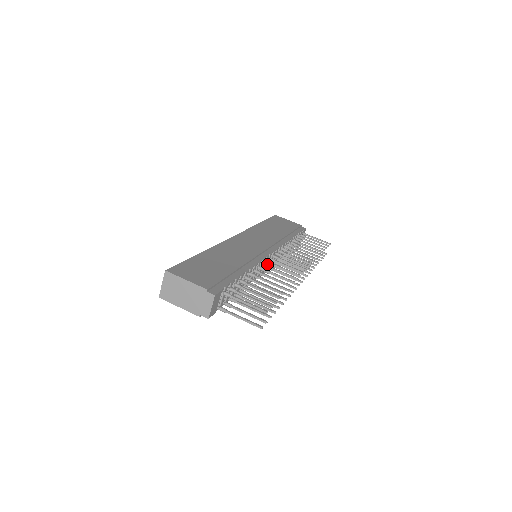
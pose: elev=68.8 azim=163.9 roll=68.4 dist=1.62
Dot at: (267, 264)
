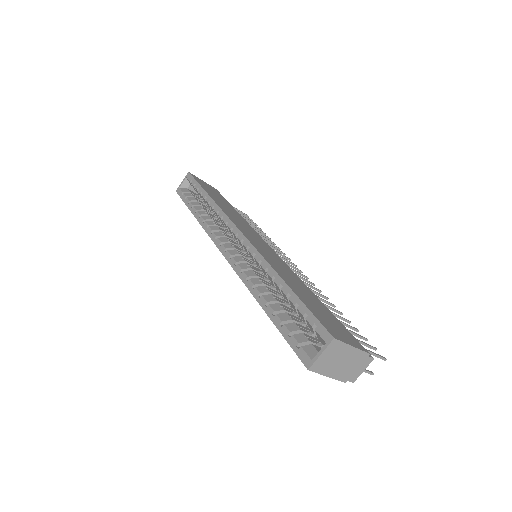
Dot at: occluded
